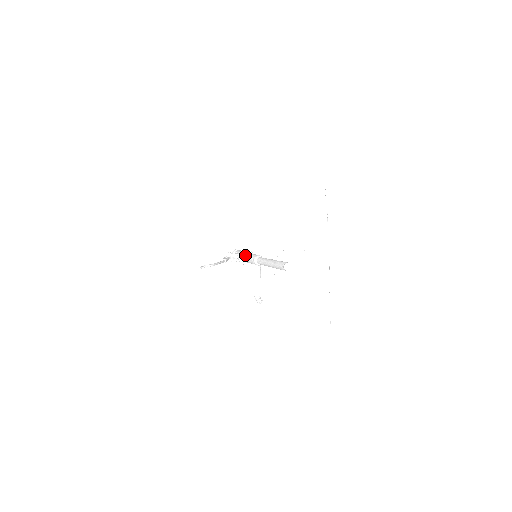
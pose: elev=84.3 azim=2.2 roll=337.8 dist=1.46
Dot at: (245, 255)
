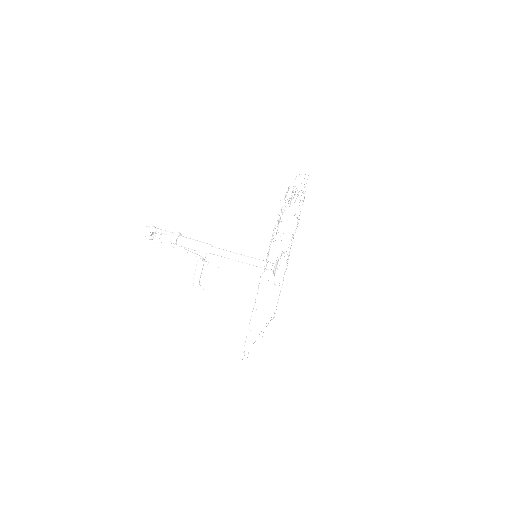
Dot at: (182, 239)
